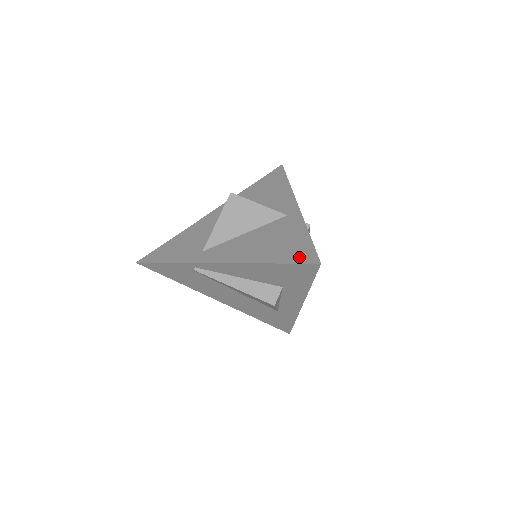
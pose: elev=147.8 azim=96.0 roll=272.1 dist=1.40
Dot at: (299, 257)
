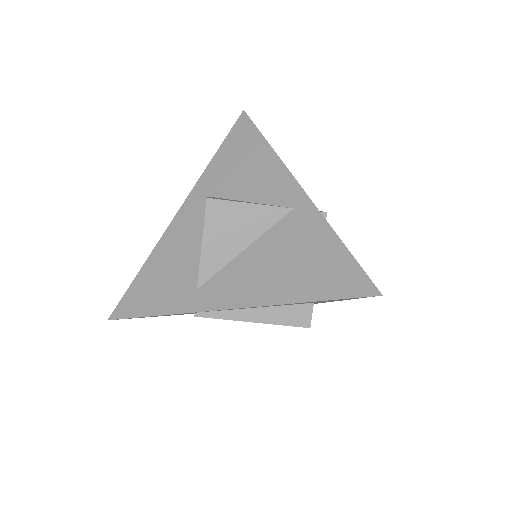
Dot at: (345, 287)
